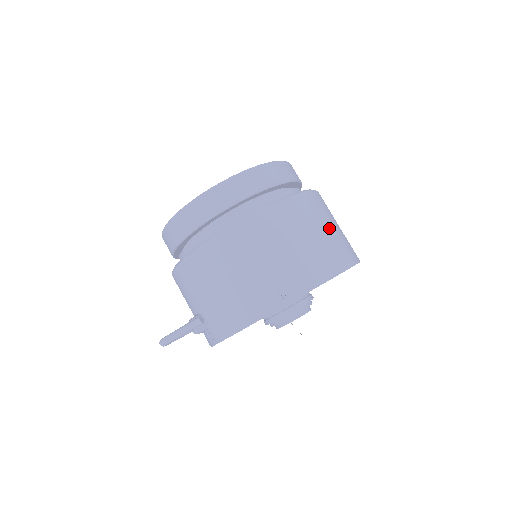
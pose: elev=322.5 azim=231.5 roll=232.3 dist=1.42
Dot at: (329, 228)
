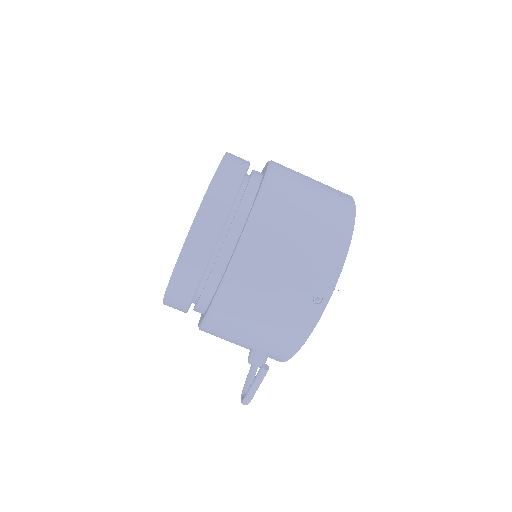
Dot at: (311, 198)
